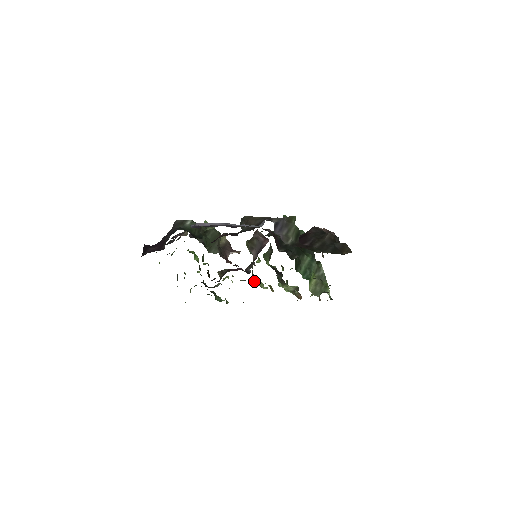
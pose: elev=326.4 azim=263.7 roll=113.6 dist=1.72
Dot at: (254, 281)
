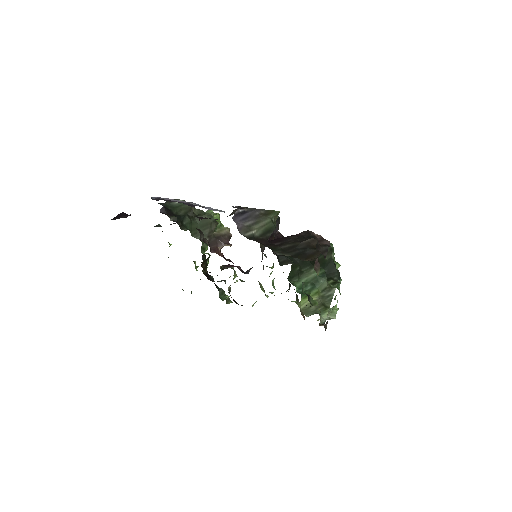
Dot at: (260, 286)
